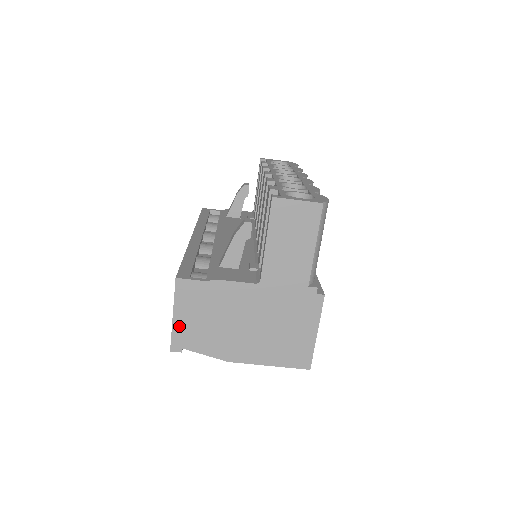
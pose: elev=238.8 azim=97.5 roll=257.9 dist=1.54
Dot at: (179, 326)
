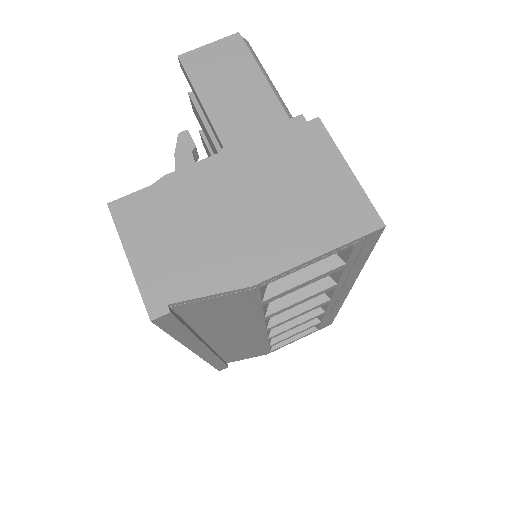
Dot at: (145, 270)
